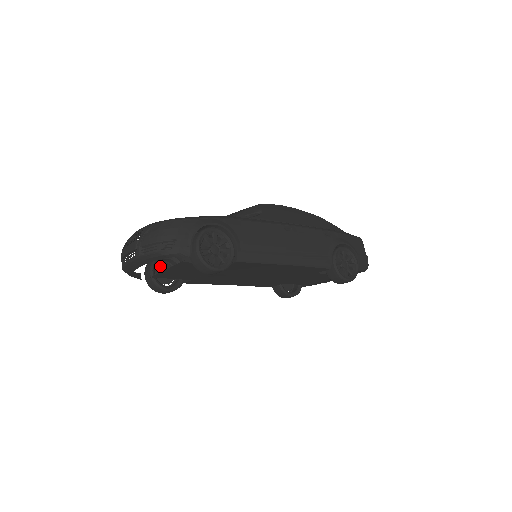
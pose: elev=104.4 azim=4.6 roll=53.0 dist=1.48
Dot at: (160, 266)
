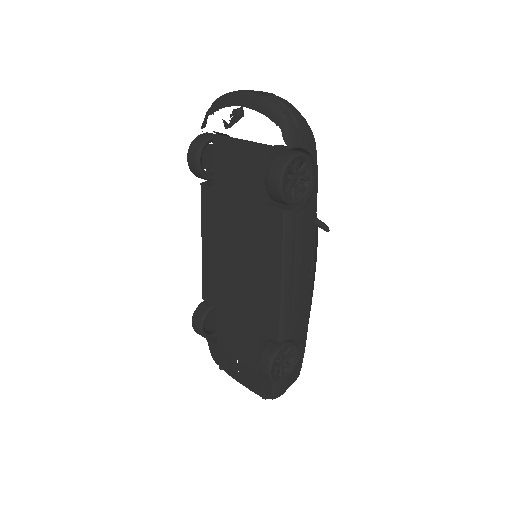
Dot at: occluded
